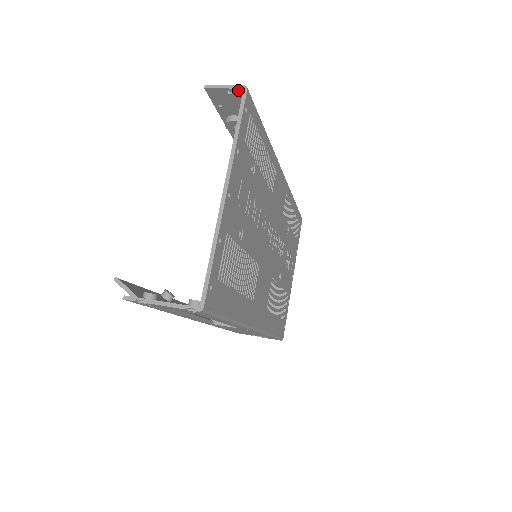
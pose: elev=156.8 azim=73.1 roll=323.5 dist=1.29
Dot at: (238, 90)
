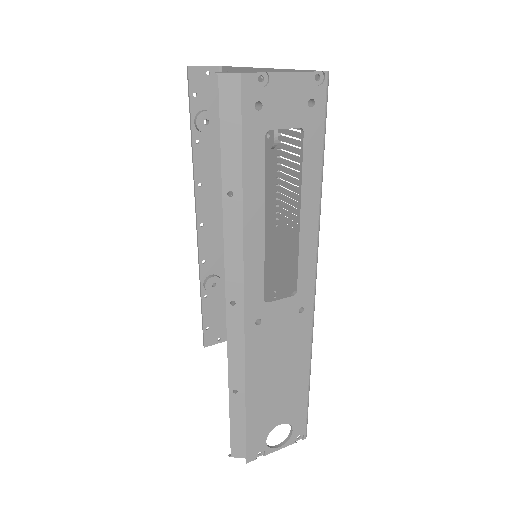
Dot at: (216, 69)
